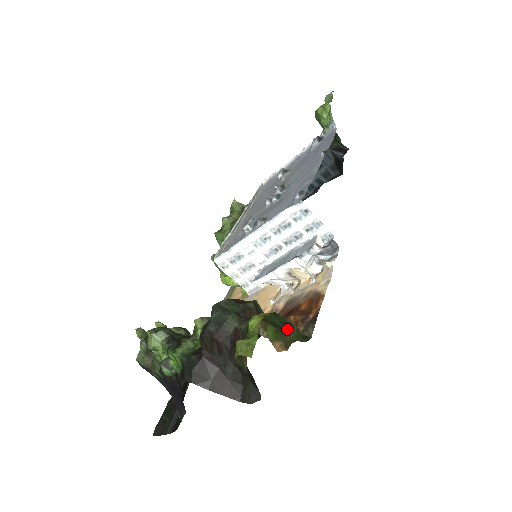
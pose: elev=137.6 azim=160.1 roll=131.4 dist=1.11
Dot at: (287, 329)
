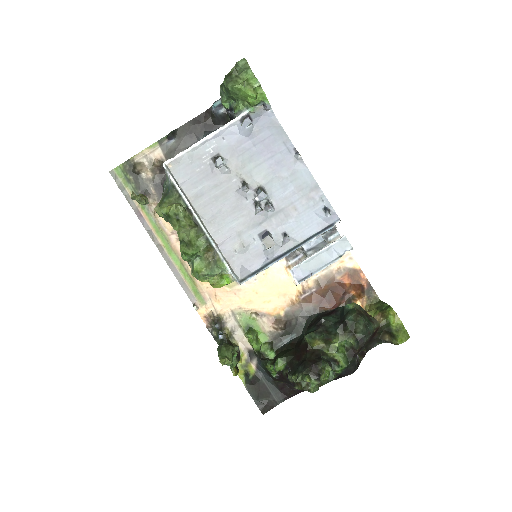
Dot at: (381, 306)
